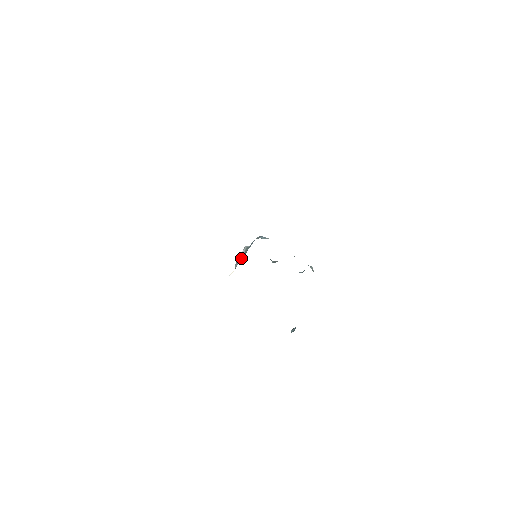
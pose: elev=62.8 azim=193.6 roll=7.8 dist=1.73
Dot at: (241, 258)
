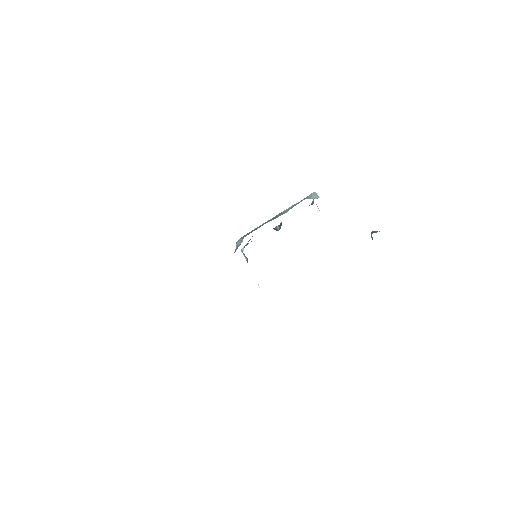
Dot at: occluded
